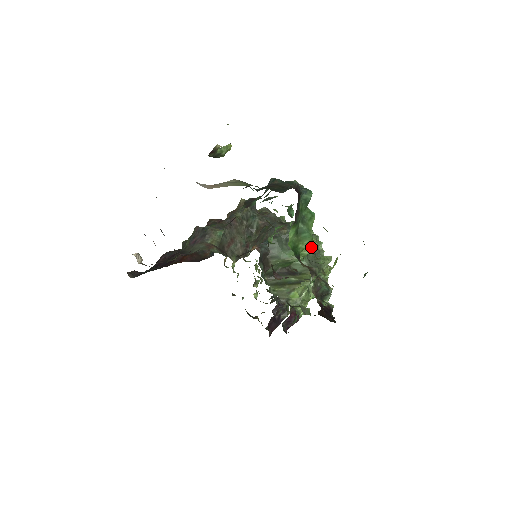
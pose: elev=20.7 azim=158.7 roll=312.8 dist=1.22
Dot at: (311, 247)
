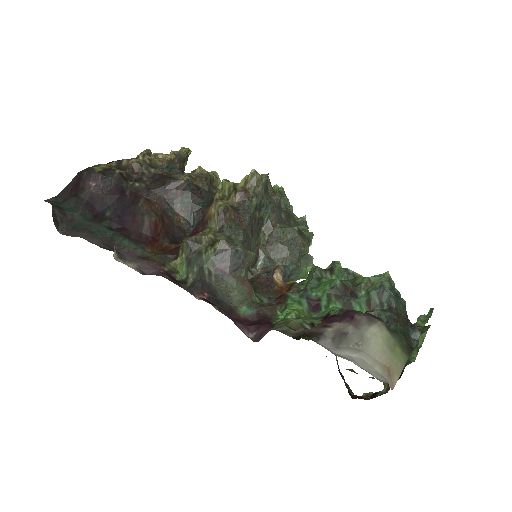
Dot at: occluded
